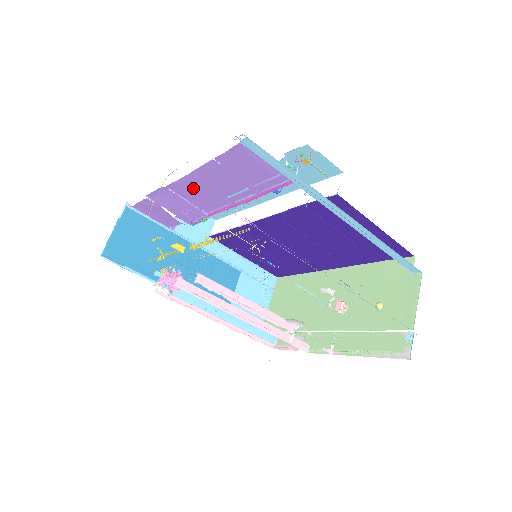
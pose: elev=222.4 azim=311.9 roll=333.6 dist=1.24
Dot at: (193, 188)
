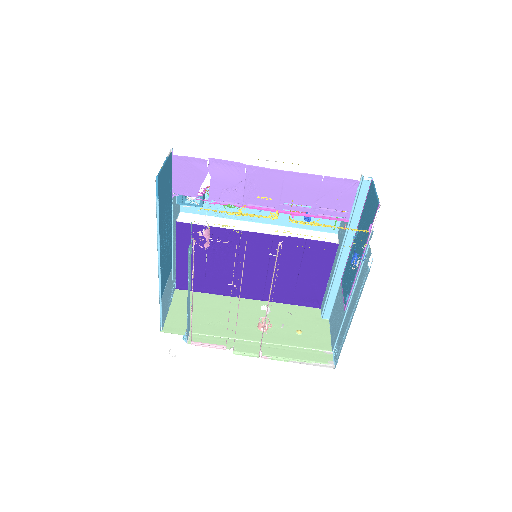
Dot at: (269, 181)
